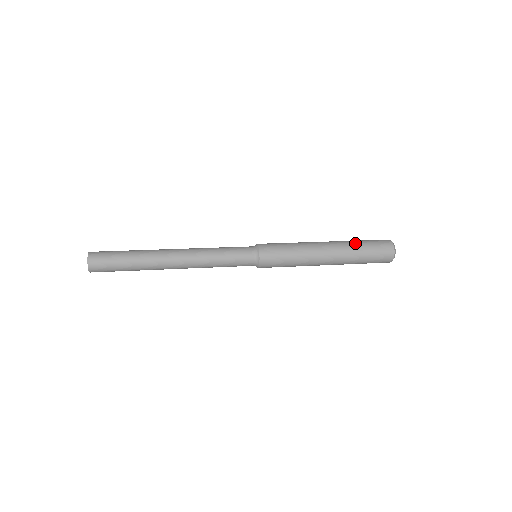
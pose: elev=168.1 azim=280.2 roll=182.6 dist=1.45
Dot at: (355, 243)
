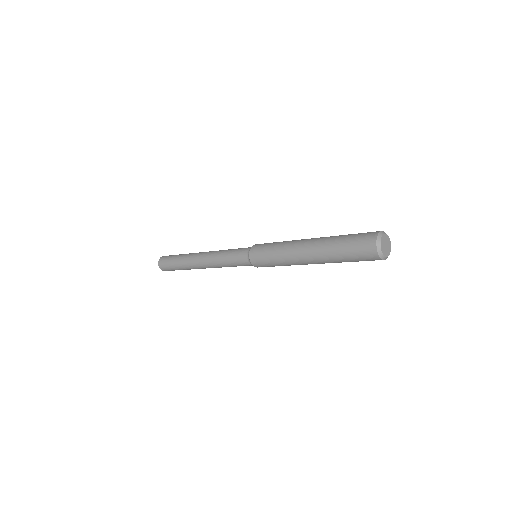
Dot at: (336, 236)
